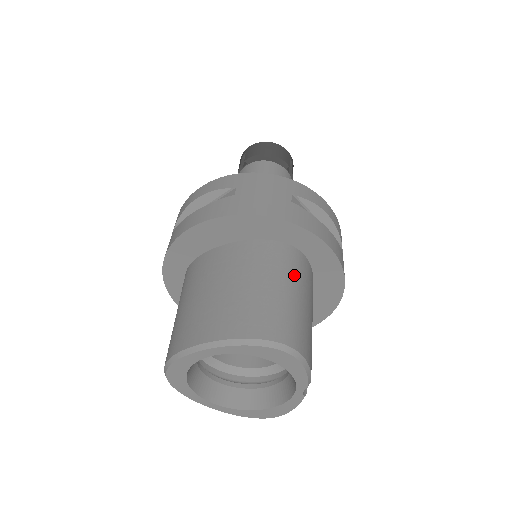
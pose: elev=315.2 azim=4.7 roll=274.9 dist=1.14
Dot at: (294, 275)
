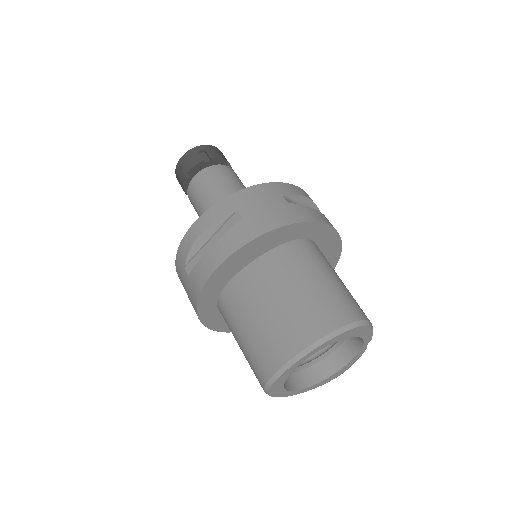
Dot at: (322, 262)
